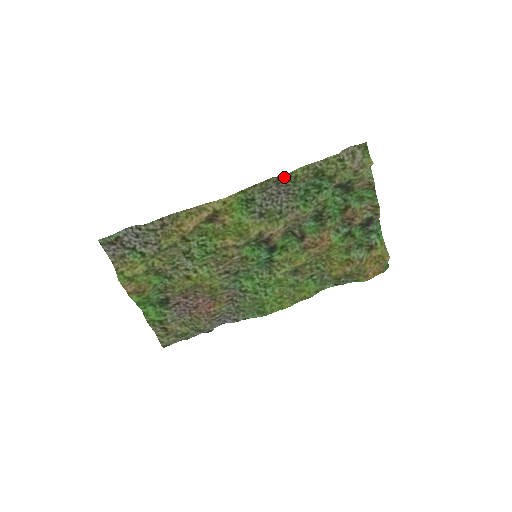
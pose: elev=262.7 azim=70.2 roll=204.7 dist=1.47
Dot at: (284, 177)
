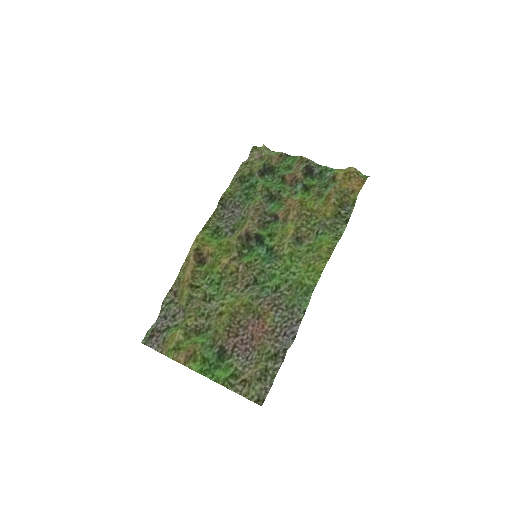
Dot at: (222, 199)
